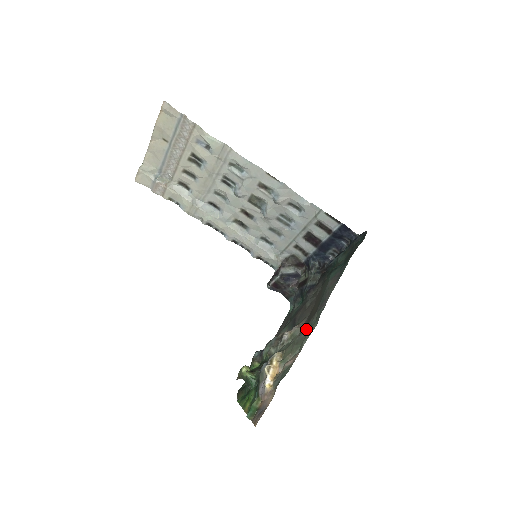
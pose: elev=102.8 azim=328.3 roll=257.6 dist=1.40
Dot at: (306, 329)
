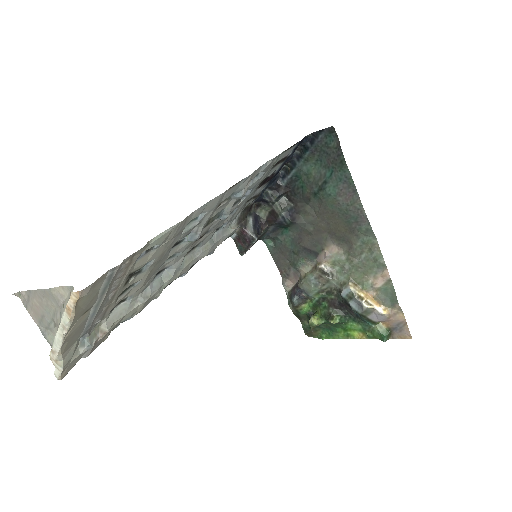
Dot at: (359, 249)
